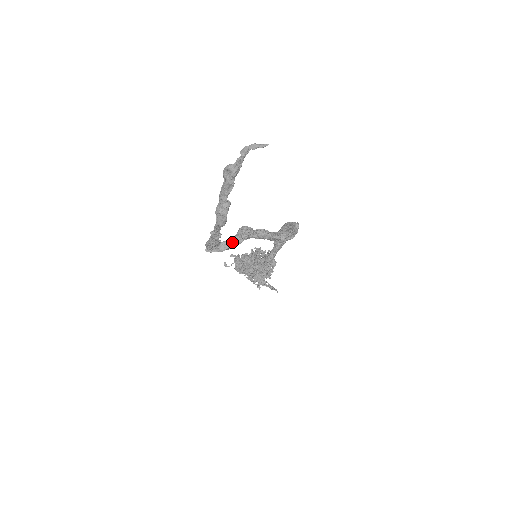
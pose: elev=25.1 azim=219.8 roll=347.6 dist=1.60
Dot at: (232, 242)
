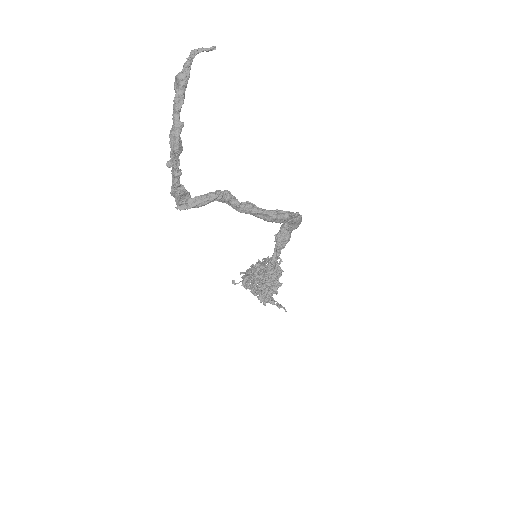
Dot at: (203, 197)
